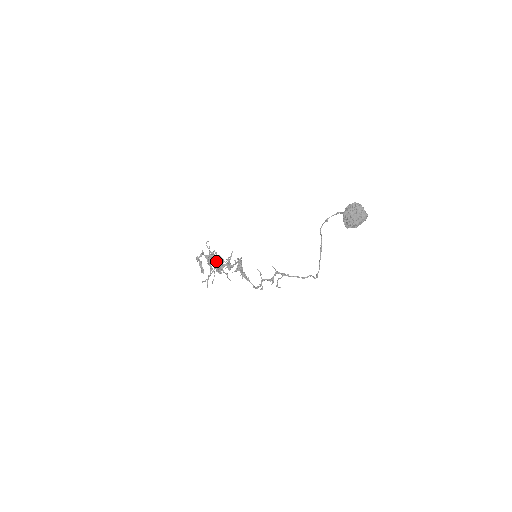
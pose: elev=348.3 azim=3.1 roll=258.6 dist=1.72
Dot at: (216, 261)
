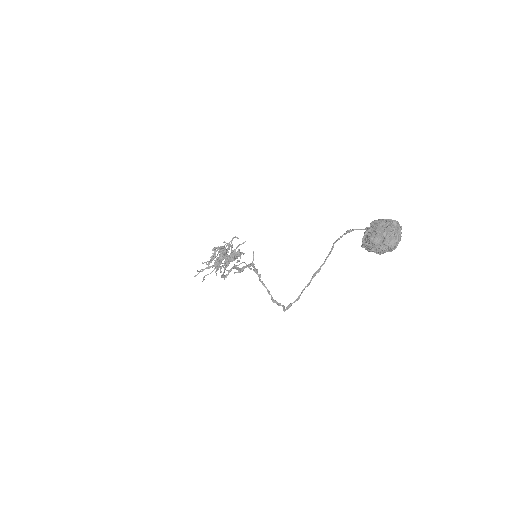
Dot at: occluded
